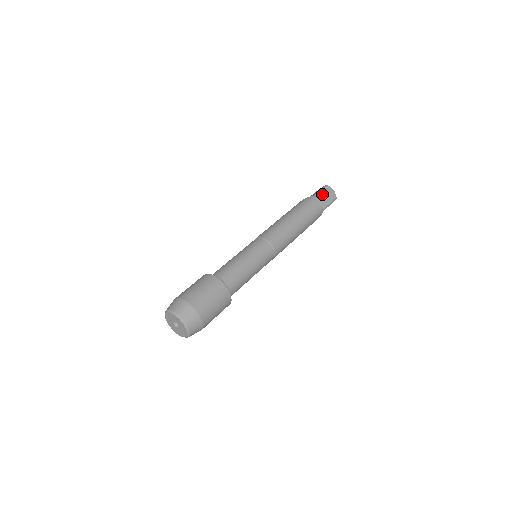
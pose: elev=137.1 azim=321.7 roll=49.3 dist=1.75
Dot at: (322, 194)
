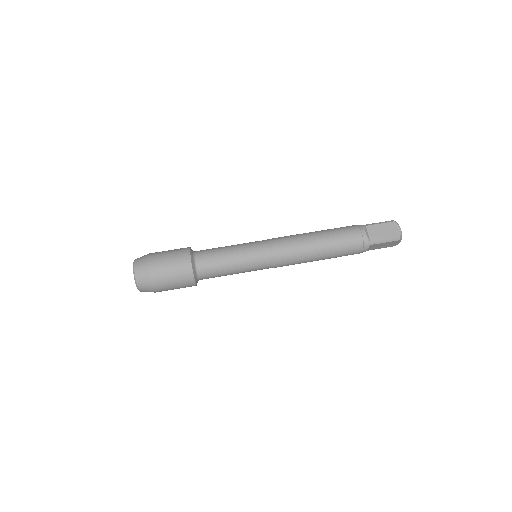
Dot at: (382, 244)
